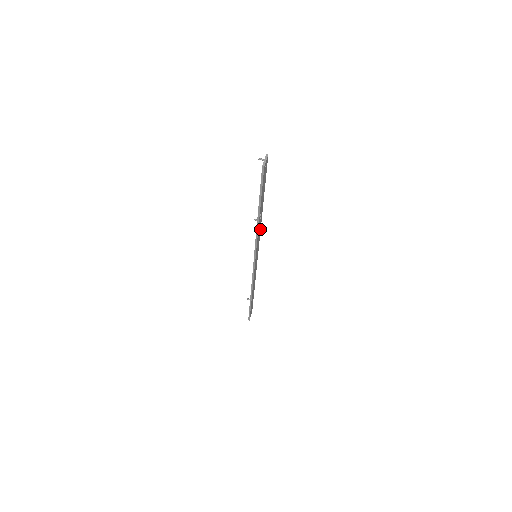
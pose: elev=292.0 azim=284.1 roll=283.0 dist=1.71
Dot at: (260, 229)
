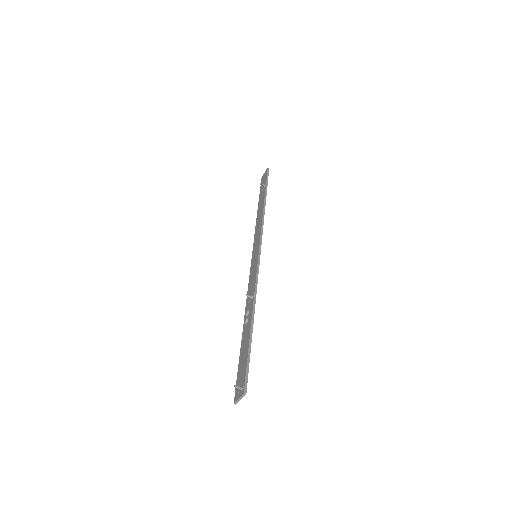
Dot at: (256, 284)
